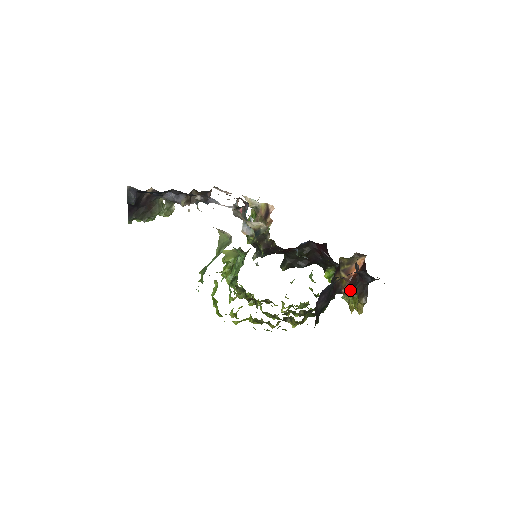
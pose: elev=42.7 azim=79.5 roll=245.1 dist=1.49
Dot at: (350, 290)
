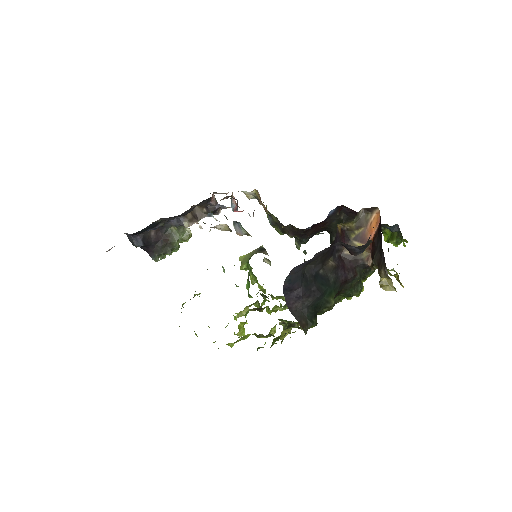
Dot at: occluded
